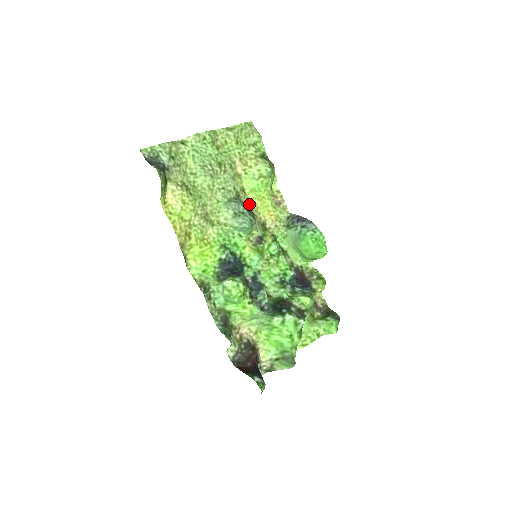
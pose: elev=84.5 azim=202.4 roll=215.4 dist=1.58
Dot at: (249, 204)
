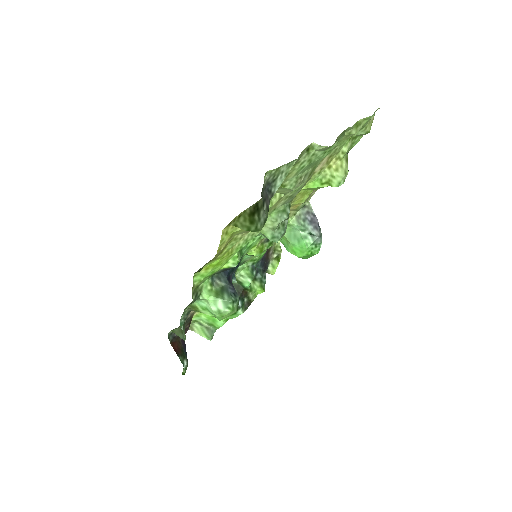
Dot at: occluded
